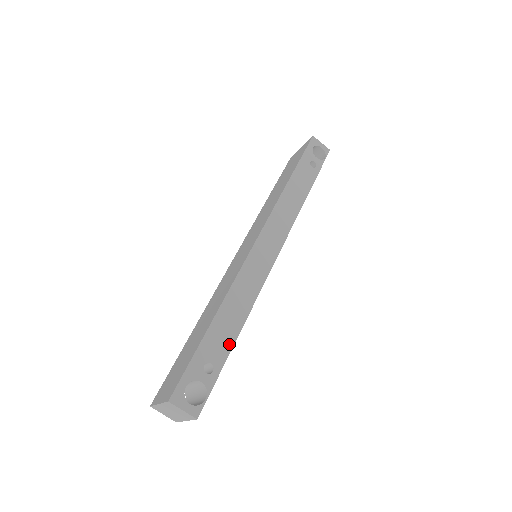
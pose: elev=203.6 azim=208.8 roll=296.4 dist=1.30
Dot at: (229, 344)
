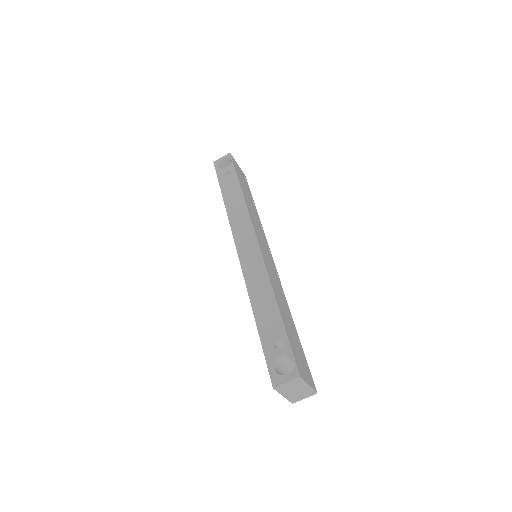
Dot at: (277, 318)
